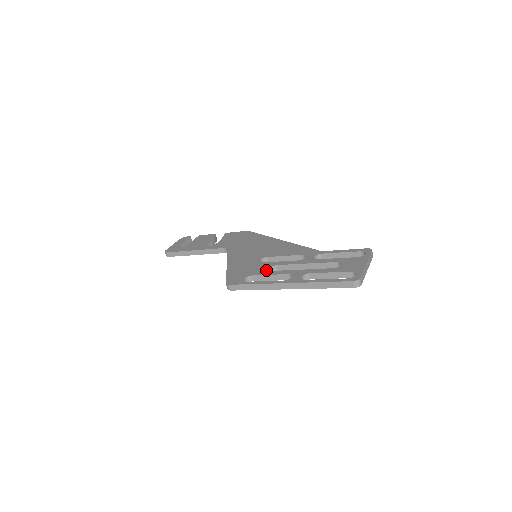
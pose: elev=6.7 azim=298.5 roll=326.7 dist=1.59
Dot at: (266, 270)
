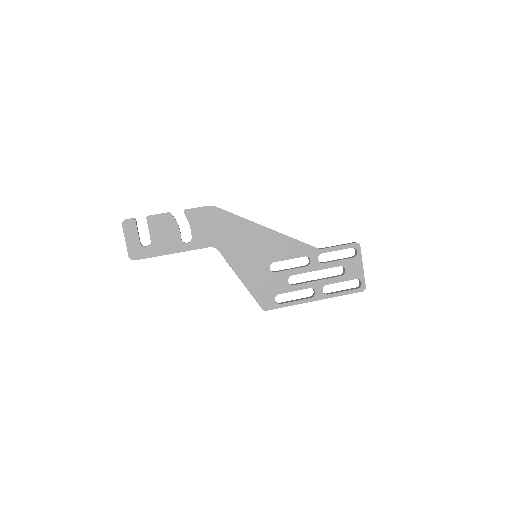
Dot at: (287, 285)
